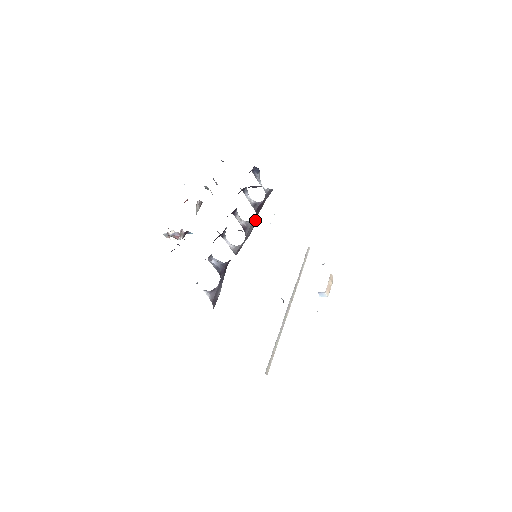
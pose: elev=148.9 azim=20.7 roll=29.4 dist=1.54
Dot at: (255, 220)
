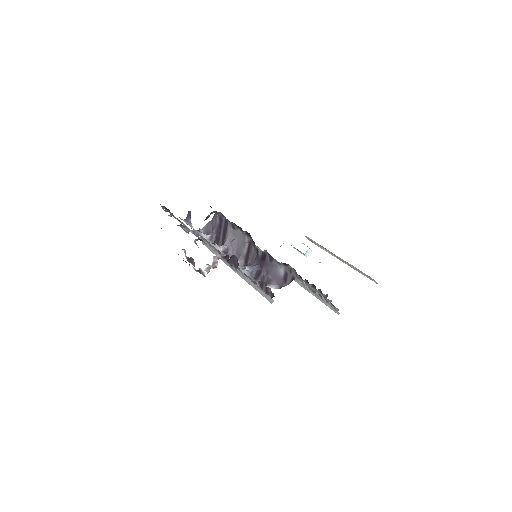
Dot at: (234, 232)
